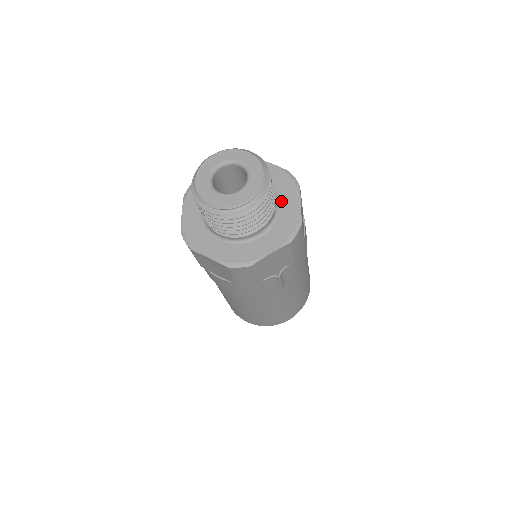
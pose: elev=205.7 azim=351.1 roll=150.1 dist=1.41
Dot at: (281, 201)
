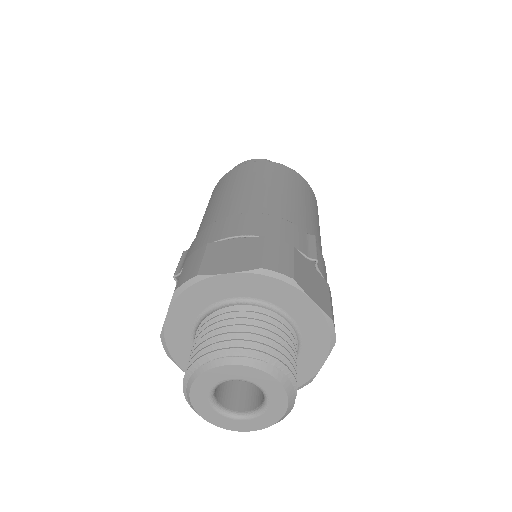
Dot at: (301, 354)
